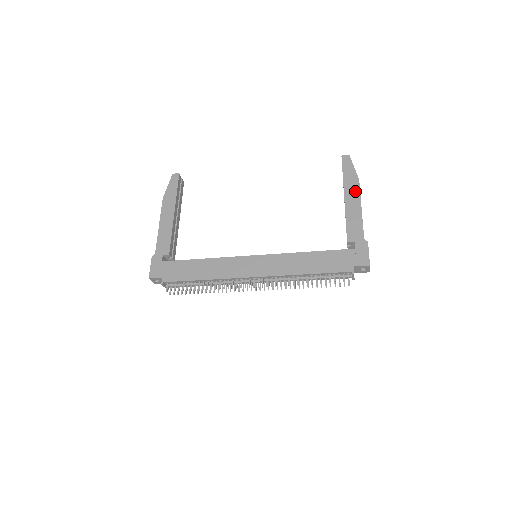
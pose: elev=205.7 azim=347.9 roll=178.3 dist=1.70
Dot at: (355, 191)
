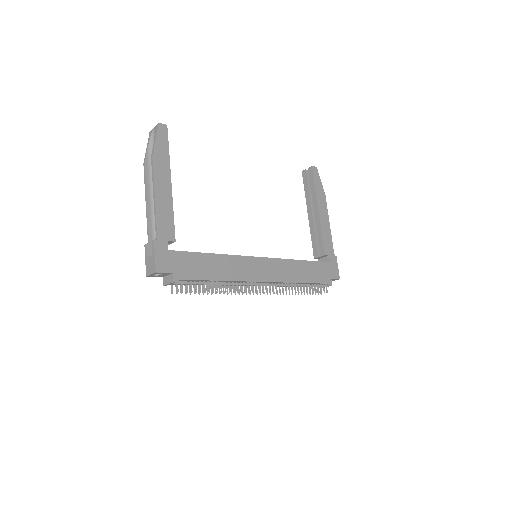
Dot at: (324, 206)
